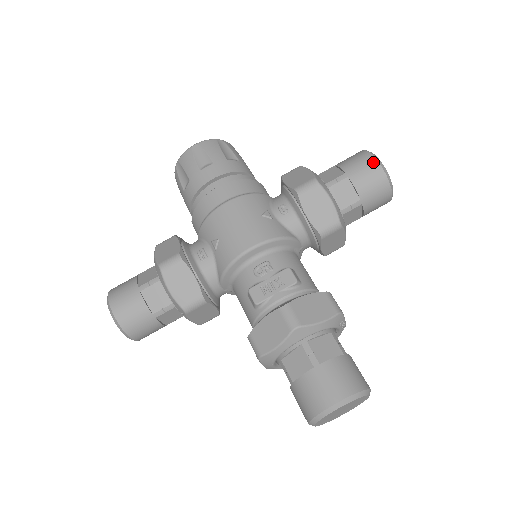
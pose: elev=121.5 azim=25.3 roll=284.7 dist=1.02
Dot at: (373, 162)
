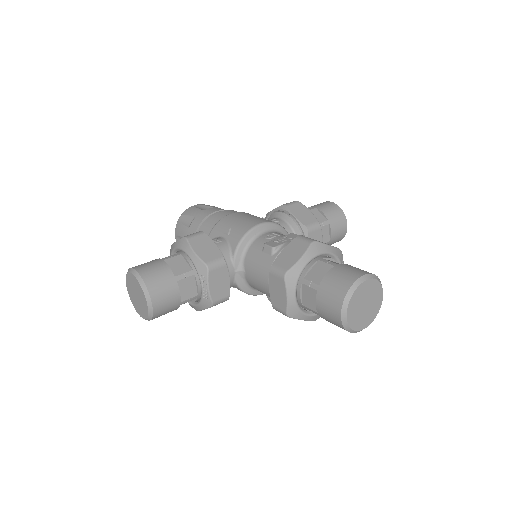
Dot at: (330, 203)
